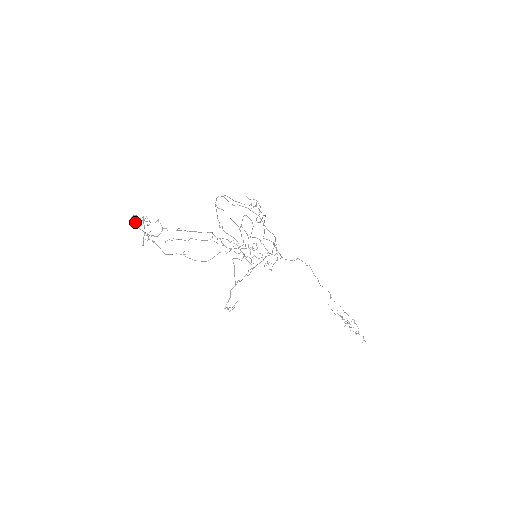
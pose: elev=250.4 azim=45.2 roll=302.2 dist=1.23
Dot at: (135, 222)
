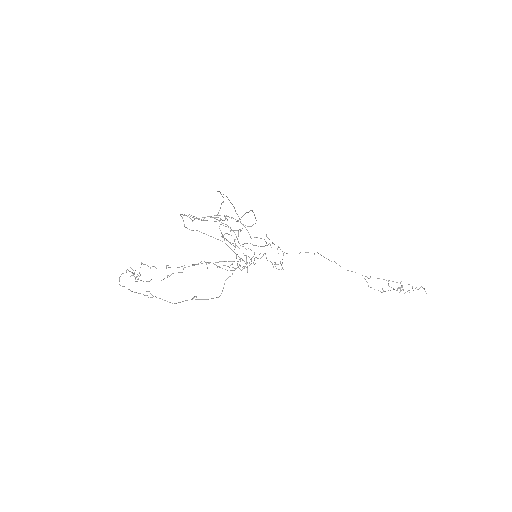
Dot at: occluded
